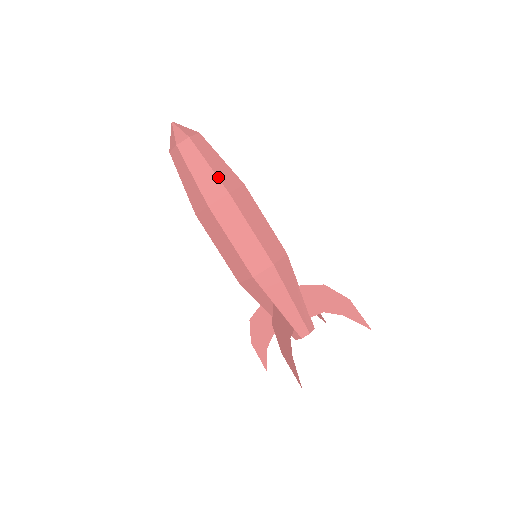
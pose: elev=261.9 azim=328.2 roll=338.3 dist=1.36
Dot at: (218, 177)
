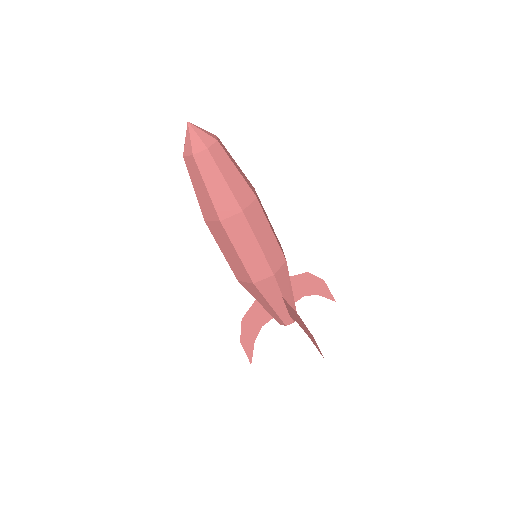
Dot at: (213, 203)
